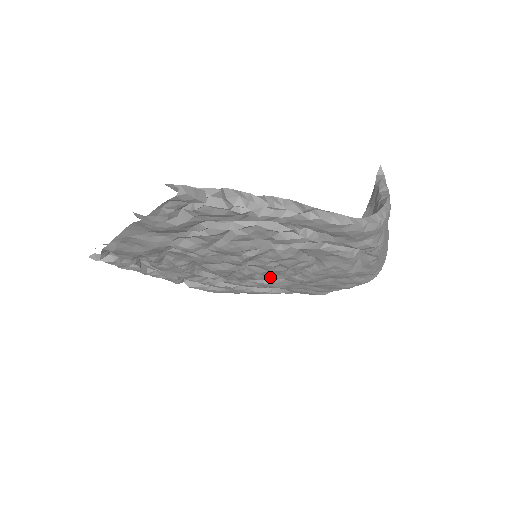
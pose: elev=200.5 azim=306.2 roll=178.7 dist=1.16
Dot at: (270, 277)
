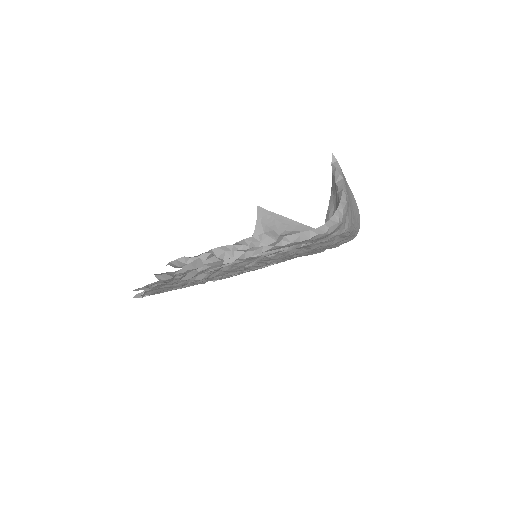
Dot at: occluded
